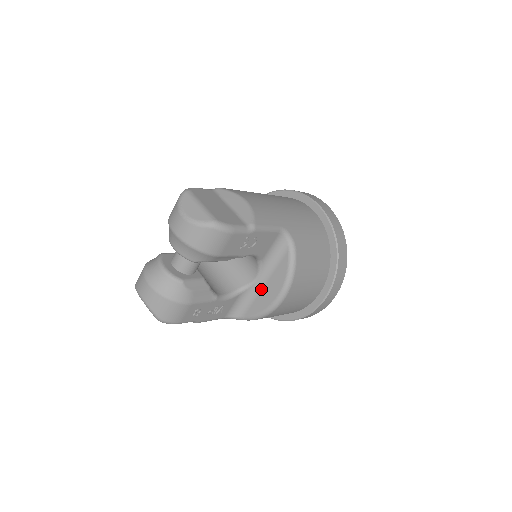
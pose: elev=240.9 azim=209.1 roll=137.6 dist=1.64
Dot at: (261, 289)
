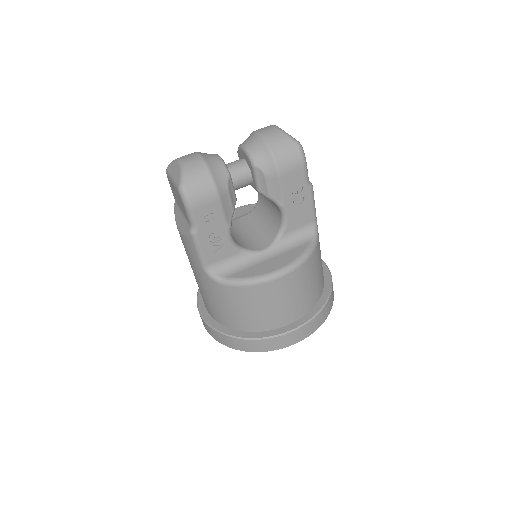
Dot at: (262, 261)
